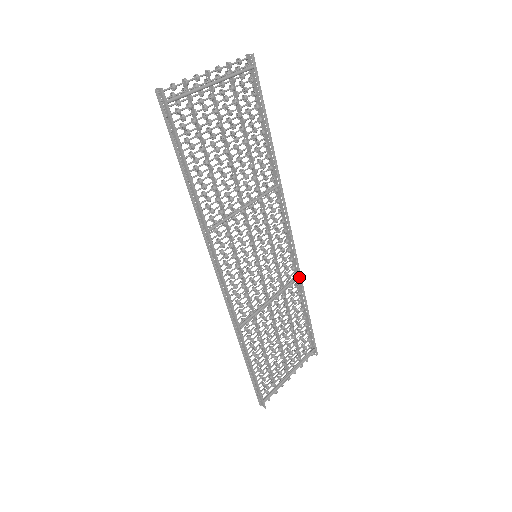
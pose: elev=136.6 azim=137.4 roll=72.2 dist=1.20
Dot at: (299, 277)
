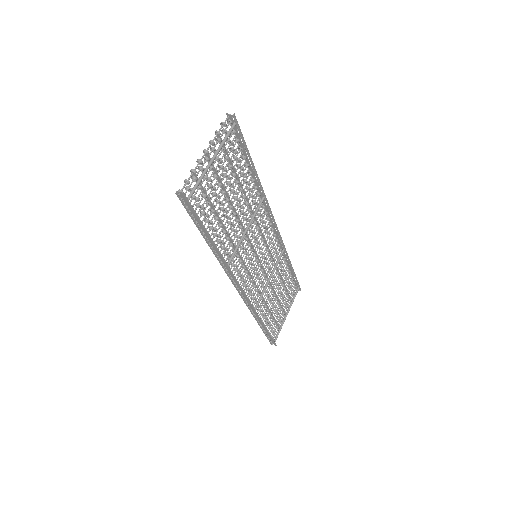
Dot at: (284, 250)
